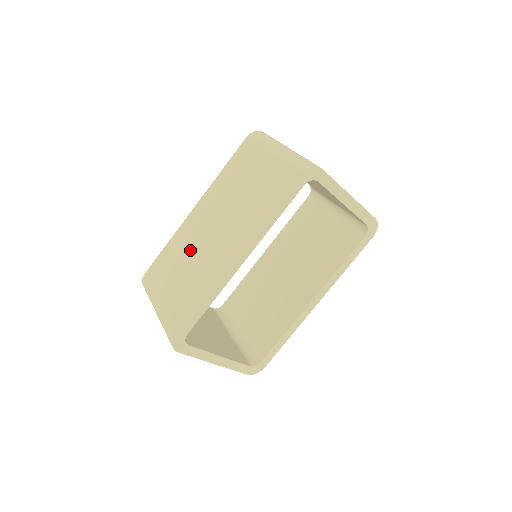
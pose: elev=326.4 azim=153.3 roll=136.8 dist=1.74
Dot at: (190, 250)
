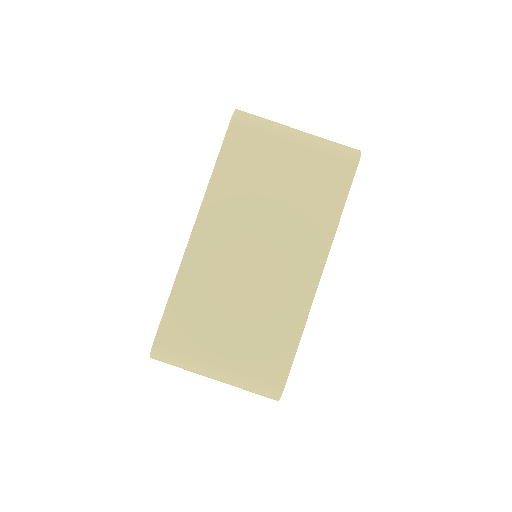
Dot at: (232, 286)
